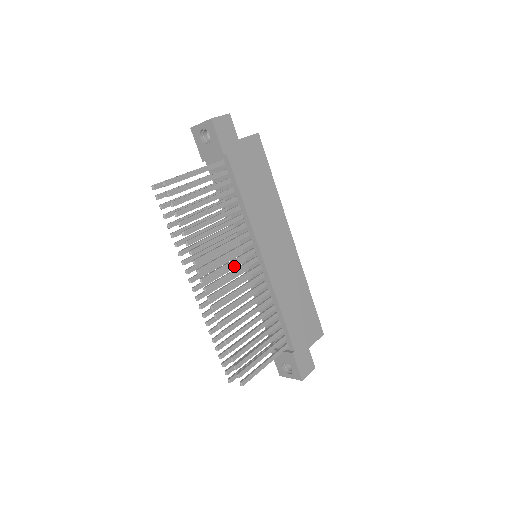
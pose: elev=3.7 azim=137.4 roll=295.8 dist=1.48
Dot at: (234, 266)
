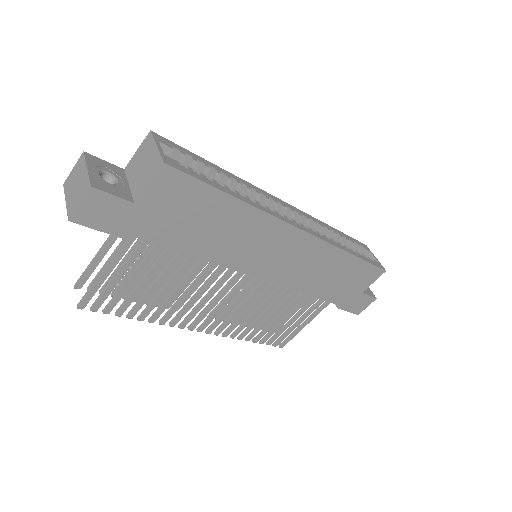
Dot at: occluded
